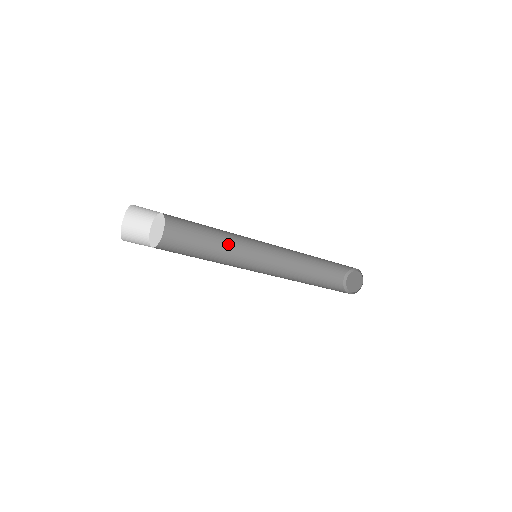
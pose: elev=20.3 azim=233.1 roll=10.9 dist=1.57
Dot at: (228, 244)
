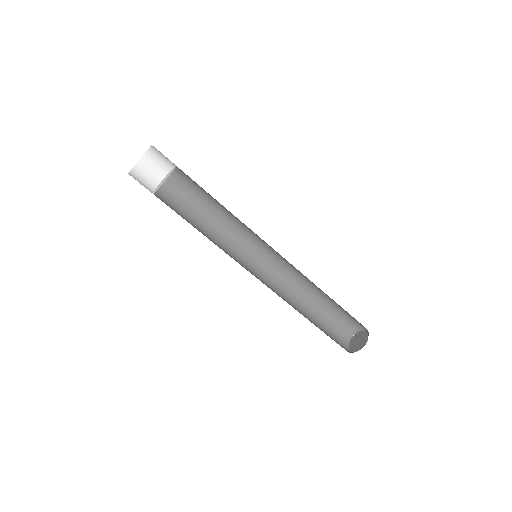
Dot at: (236, 232)
